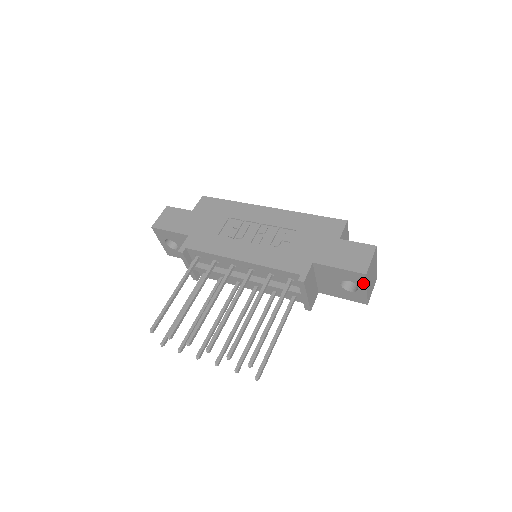
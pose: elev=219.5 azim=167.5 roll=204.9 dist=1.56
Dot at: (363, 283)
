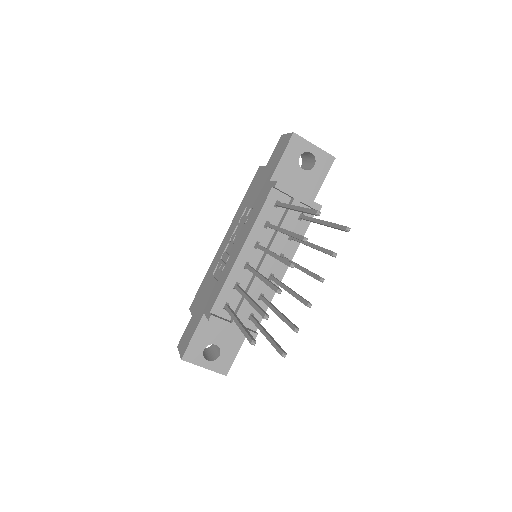
Dot at: (305, 143)
